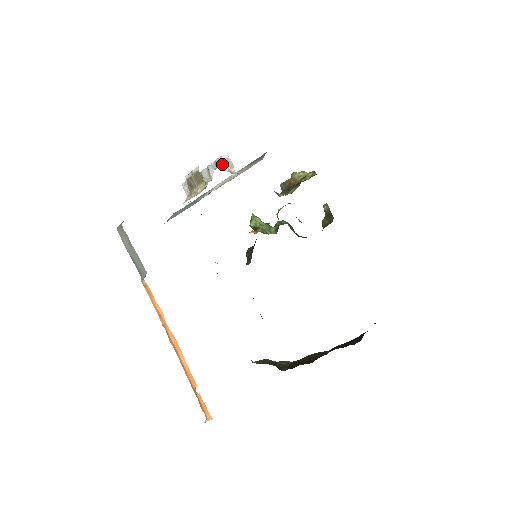
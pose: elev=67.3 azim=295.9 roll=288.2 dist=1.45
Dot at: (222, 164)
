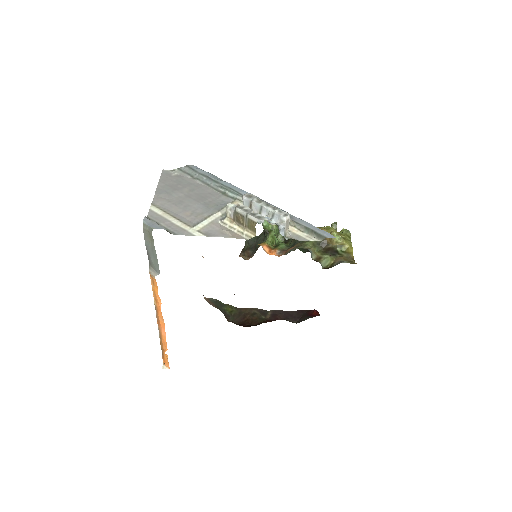
Dot at: (281, 225)
